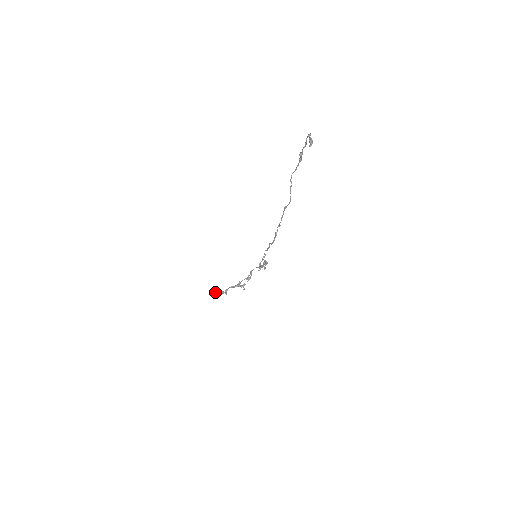
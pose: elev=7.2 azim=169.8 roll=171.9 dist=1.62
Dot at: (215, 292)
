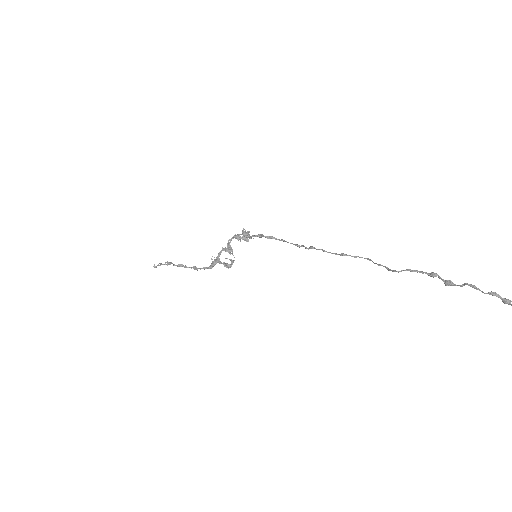
Dot at: occluded
